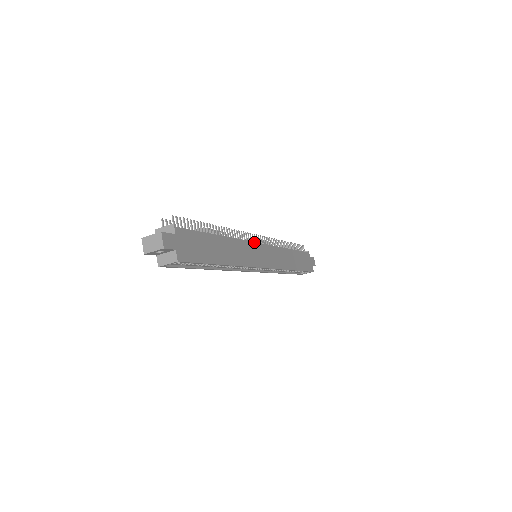
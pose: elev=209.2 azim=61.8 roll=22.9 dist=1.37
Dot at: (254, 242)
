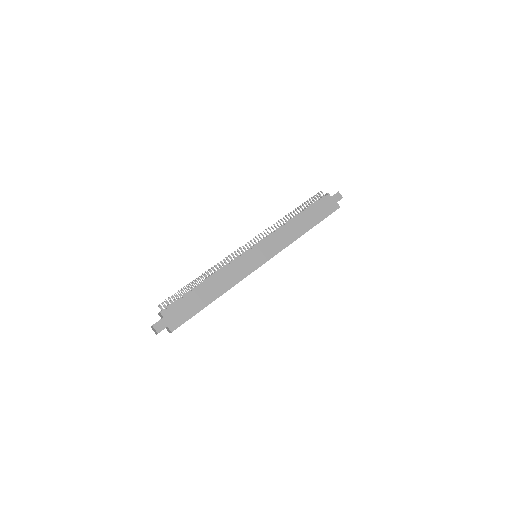
Dot at: (243, 254)
